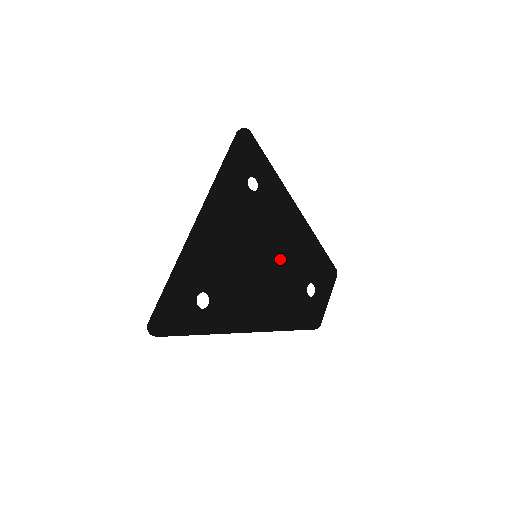
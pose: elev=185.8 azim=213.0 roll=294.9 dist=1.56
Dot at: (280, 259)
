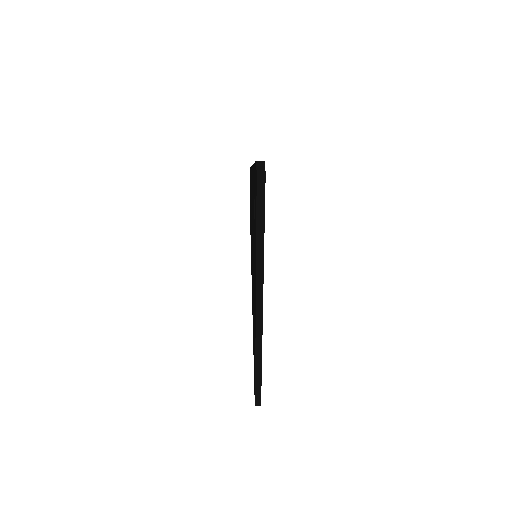
Dot at: occluded
